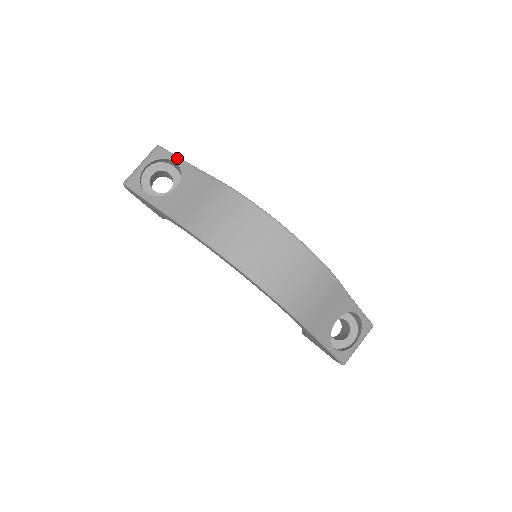
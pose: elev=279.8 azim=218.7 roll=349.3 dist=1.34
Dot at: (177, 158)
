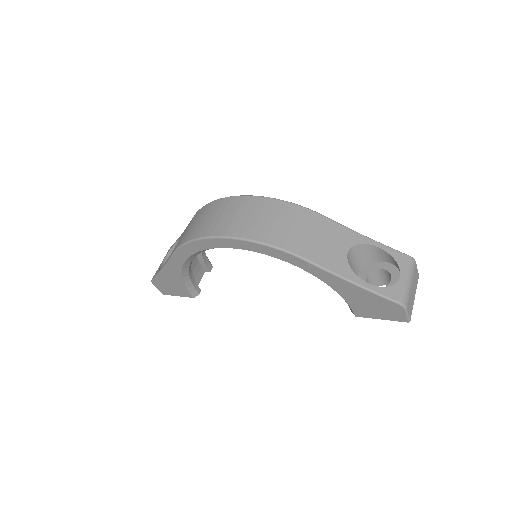
Dot at: (178, 238)
